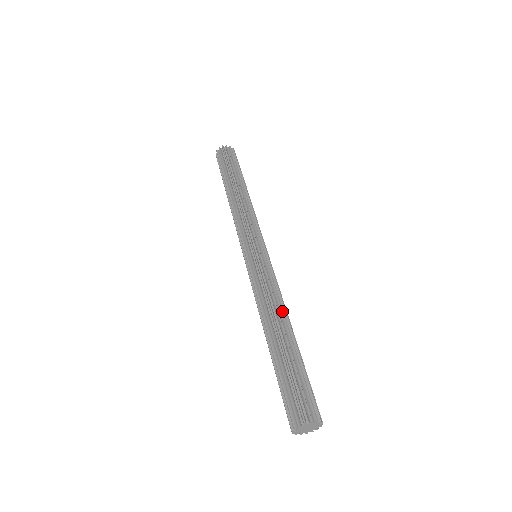
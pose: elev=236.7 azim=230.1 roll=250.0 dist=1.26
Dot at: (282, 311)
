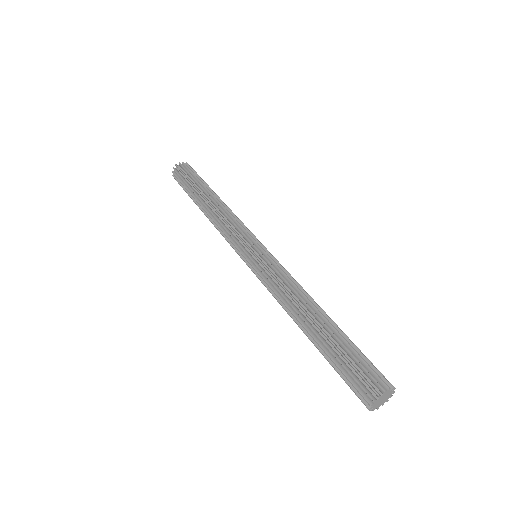
Dot at: (306, 298)
